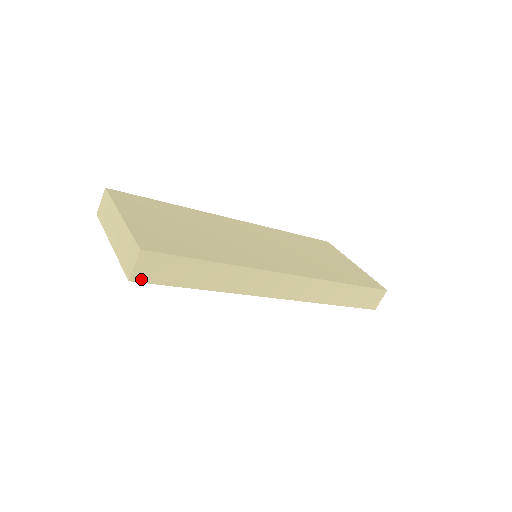
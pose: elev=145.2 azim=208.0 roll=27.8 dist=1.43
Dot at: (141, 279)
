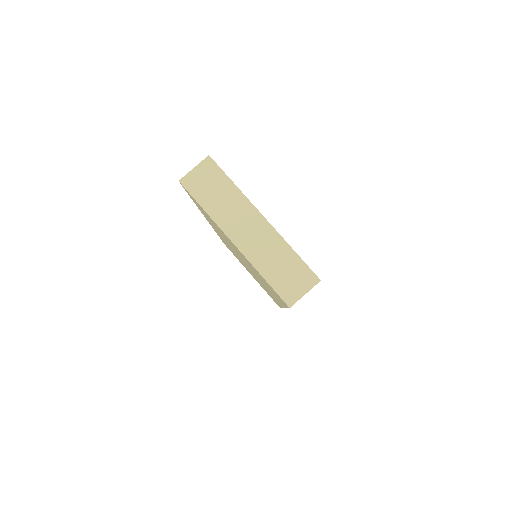
Dot at: occluded
